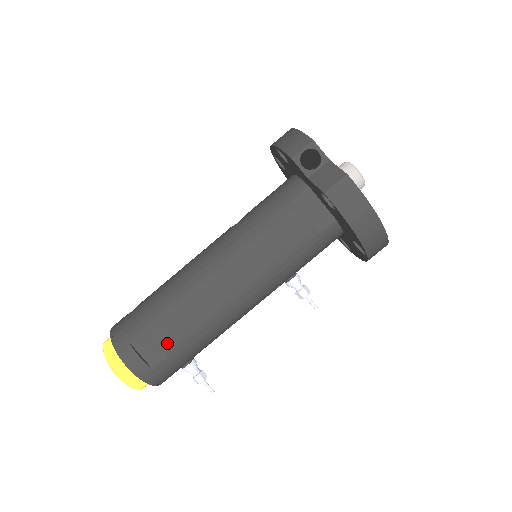
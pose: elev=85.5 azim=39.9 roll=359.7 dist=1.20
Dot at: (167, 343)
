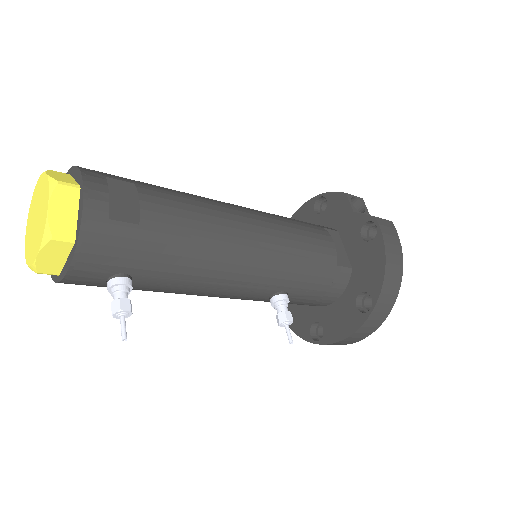
Dot at: (152, 212)
